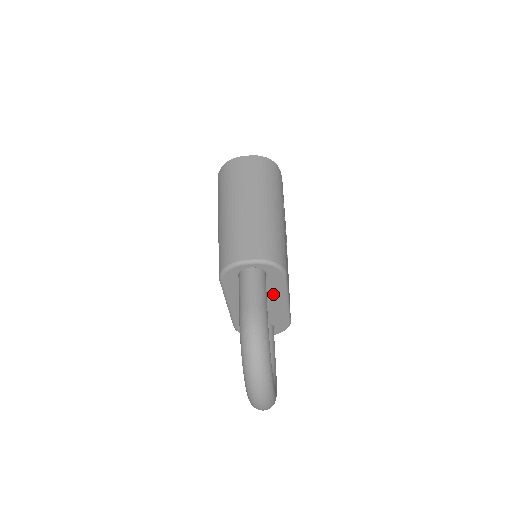
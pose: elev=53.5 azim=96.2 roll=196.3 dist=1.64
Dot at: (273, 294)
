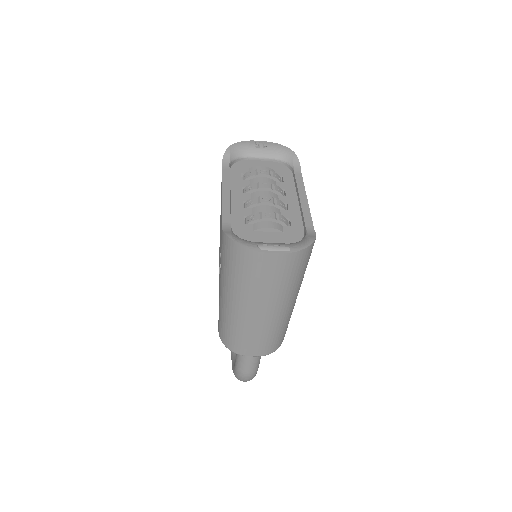
Dot at: occluded
